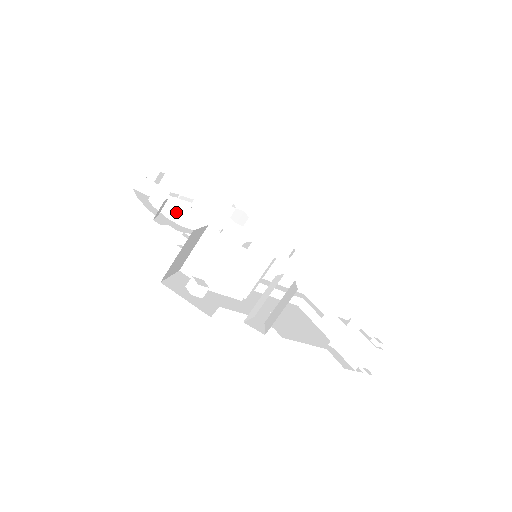
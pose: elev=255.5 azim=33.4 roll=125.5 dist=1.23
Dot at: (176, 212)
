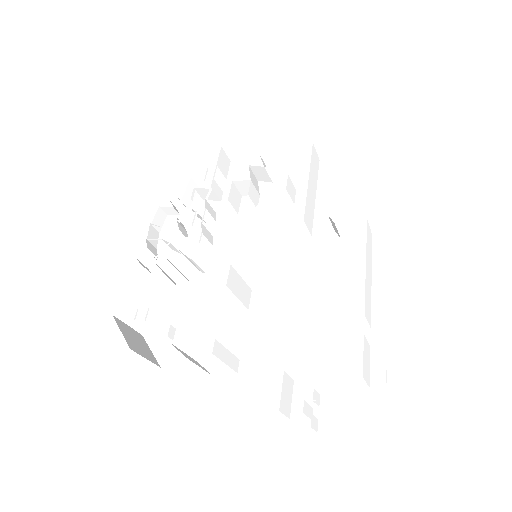
Dot at: (170, 246)
